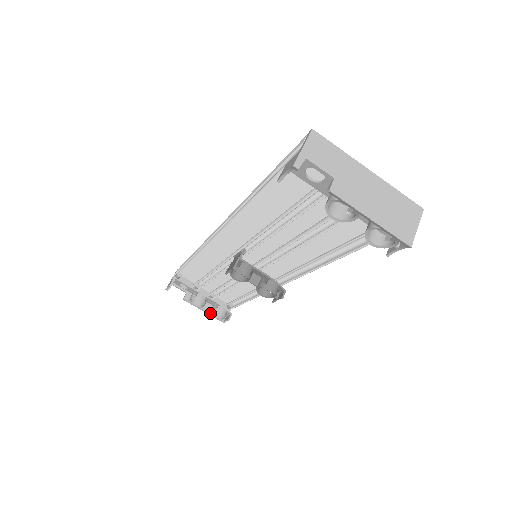
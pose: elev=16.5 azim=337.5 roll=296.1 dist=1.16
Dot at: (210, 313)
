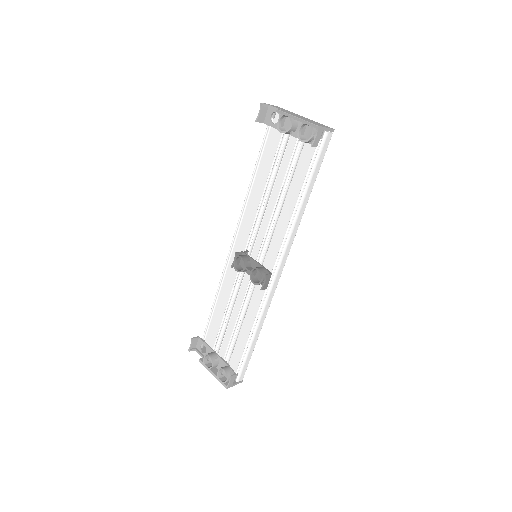
Dot at: (217, 375)
